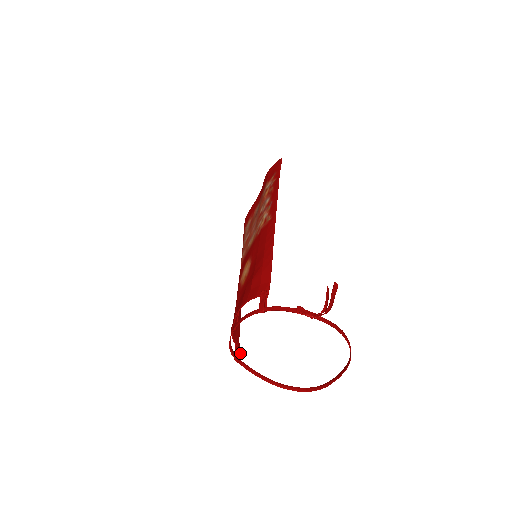
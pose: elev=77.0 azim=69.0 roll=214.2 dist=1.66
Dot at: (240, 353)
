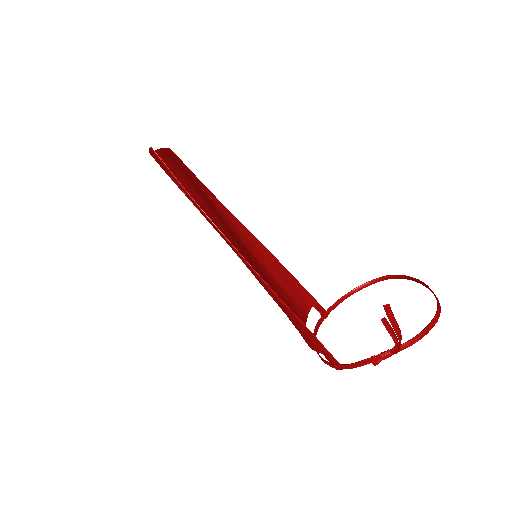
Dot at: (322, 307)
